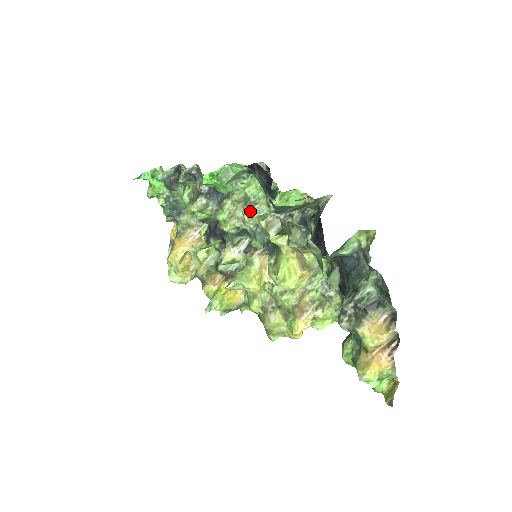
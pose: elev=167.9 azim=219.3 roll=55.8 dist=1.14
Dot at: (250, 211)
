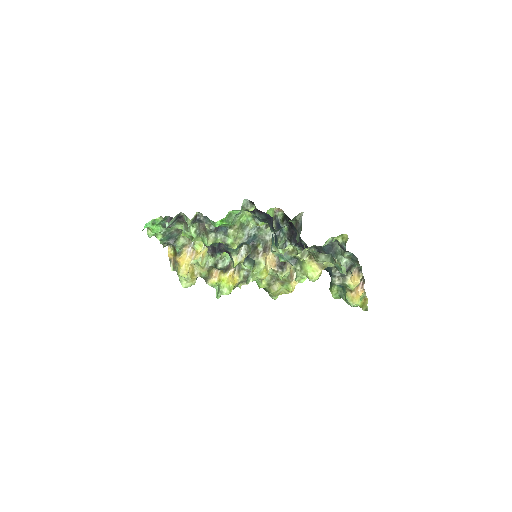
Dot at: (245, 231)
